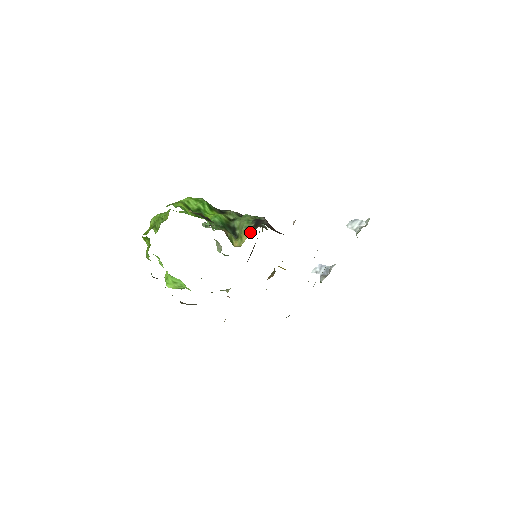
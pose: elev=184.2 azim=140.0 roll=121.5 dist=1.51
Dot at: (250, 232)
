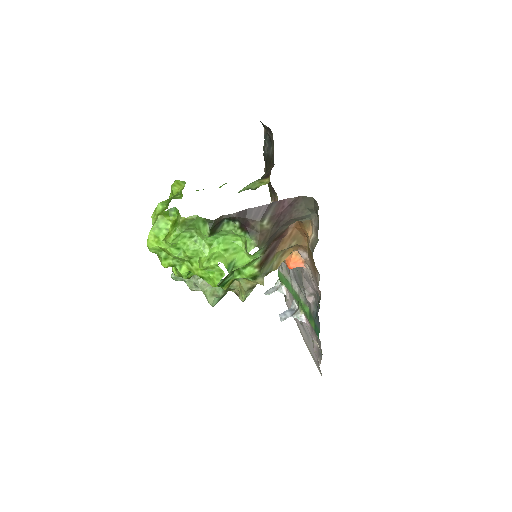
Dot at: (266, 176)
